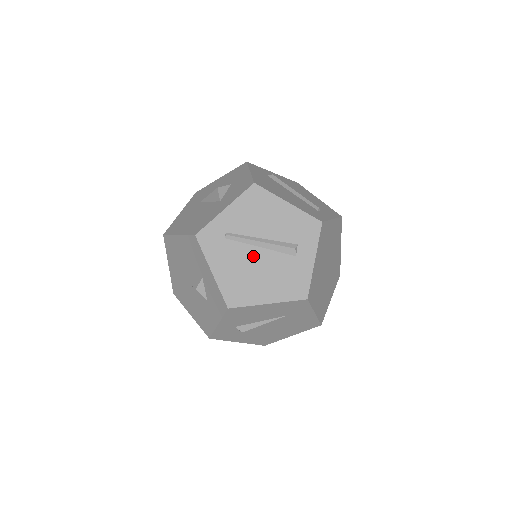
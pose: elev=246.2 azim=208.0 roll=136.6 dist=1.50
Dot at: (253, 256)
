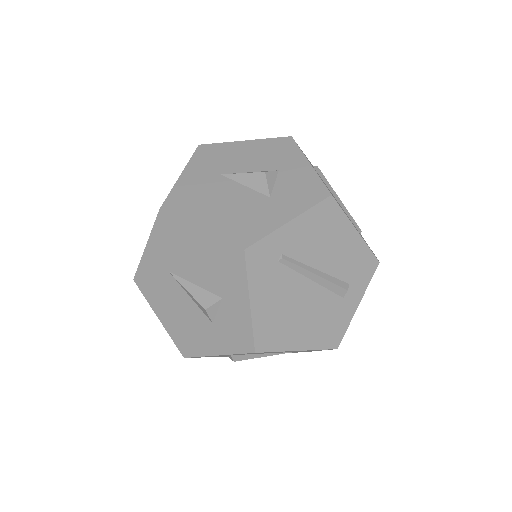
Dot at: (302, 290)
